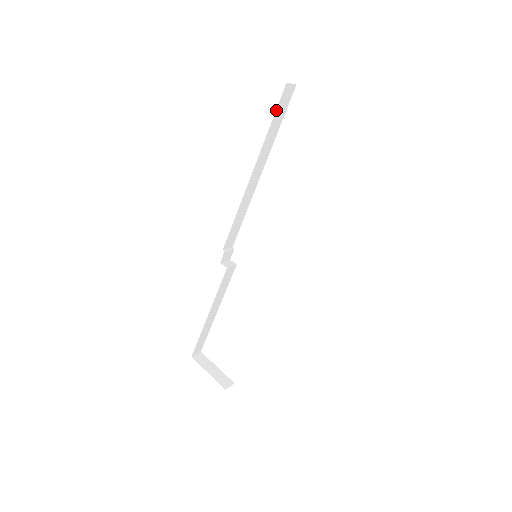
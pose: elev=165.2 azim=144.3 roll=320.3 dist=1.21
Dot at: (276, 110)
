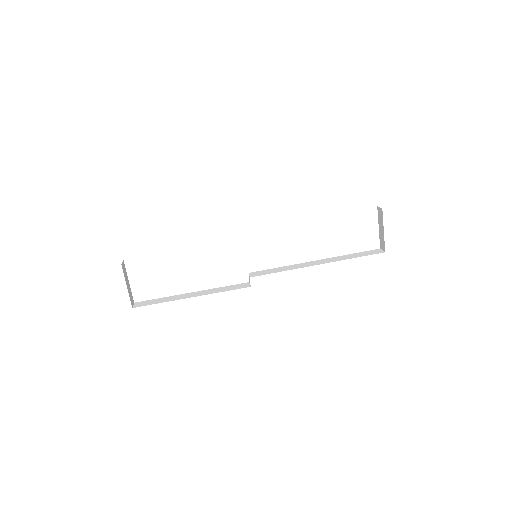
Dot at: occluded
